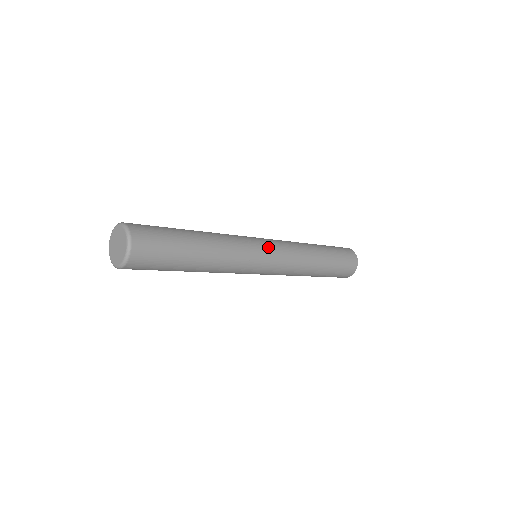
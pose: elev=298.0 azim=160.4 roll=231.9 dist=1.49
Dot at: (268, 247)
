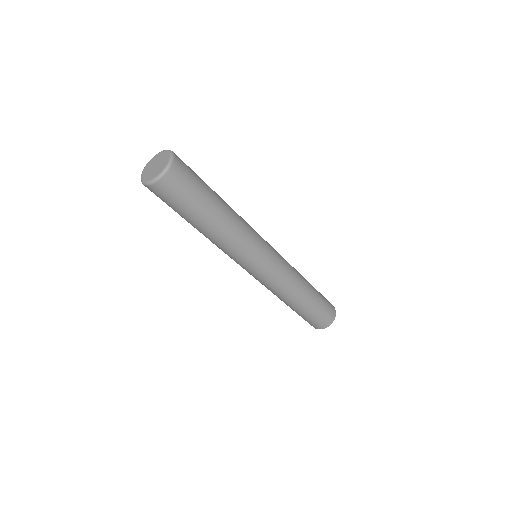
Dot at: (269, 244)
